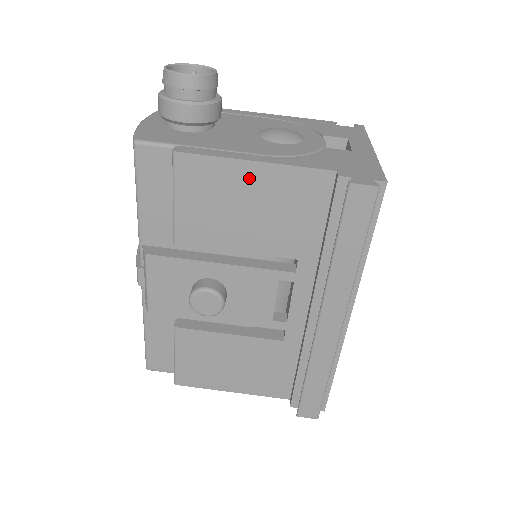
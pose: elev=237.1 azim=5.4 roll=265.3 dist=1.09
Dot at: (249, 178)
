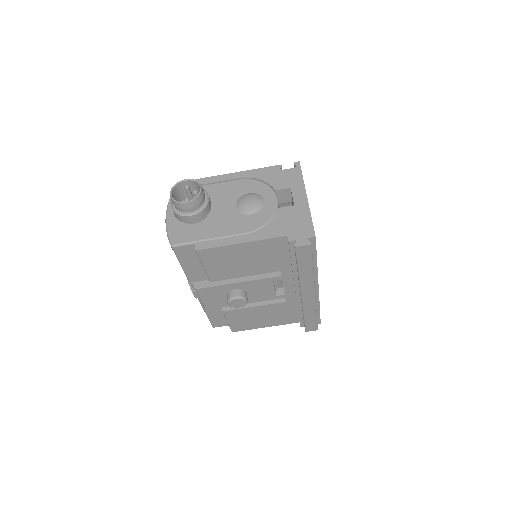
Dot at: (241, 250)
